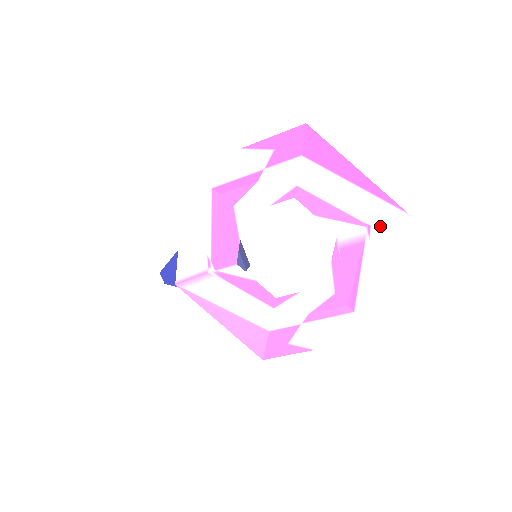
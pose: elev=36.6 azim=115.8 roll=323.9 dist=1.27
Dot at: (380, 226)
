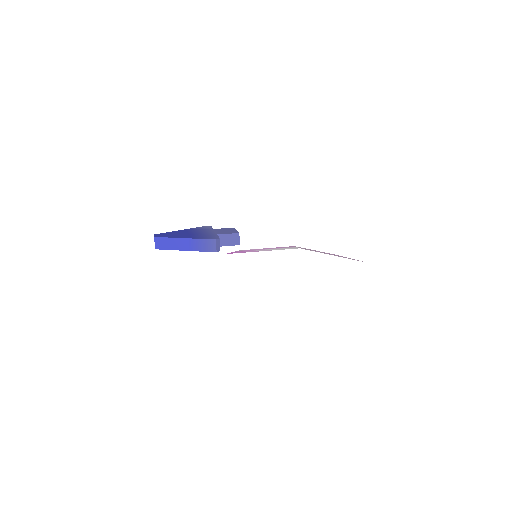
Dot at: (346, 257)
